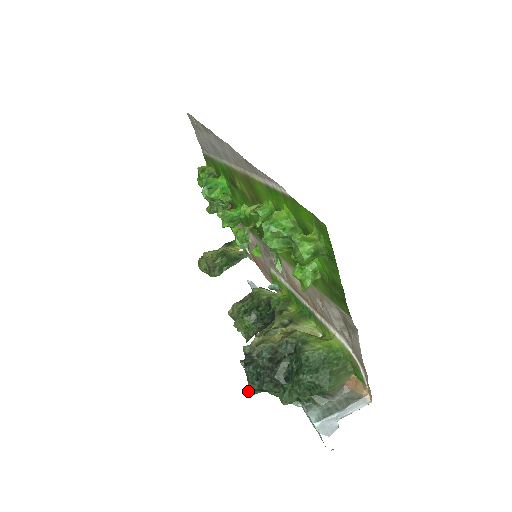
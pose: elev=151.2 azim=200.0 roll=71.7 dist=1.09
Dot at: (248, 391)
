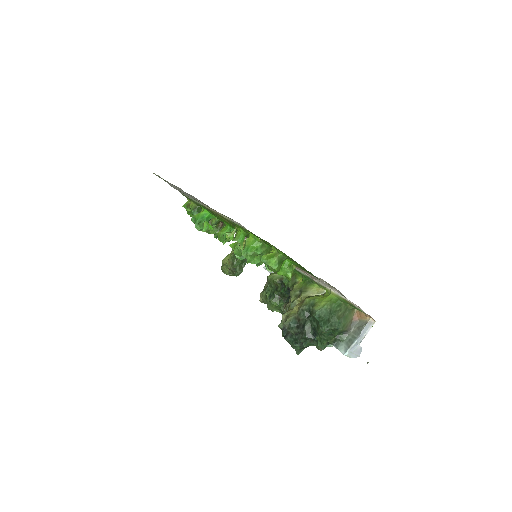
Dot at: (296, 352)
